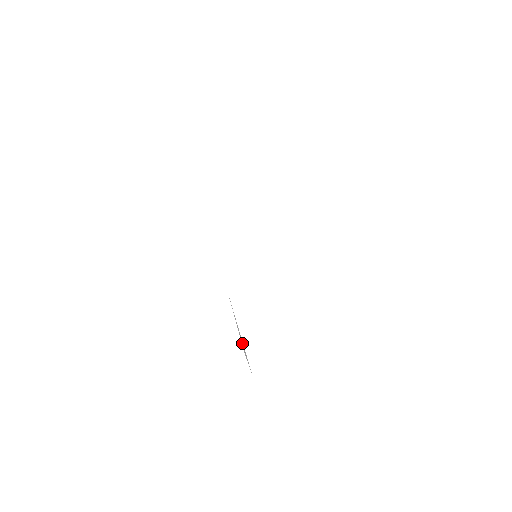
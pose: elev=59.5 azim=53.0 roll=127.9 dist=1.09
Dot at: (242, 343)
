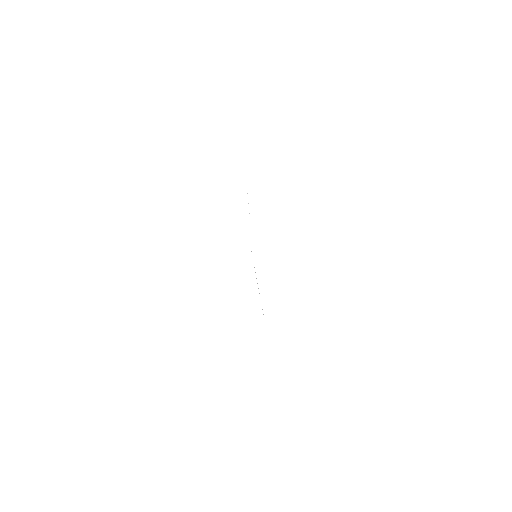
Dot at: occluded
